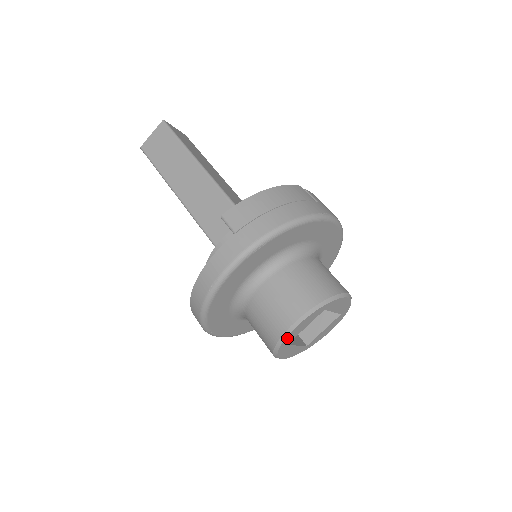
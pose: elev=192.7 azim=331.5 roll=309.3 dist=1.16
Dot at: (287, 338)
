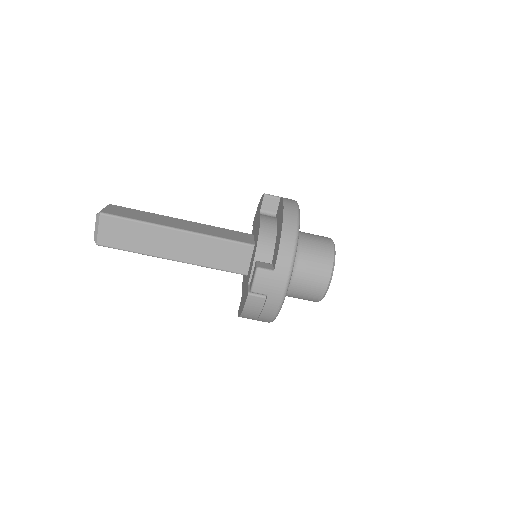
Dot at: occluded
